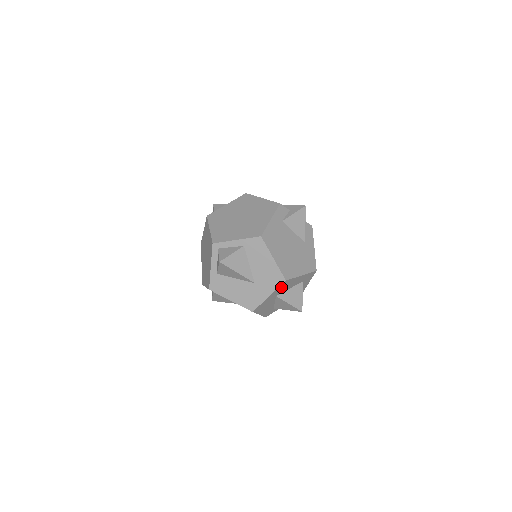
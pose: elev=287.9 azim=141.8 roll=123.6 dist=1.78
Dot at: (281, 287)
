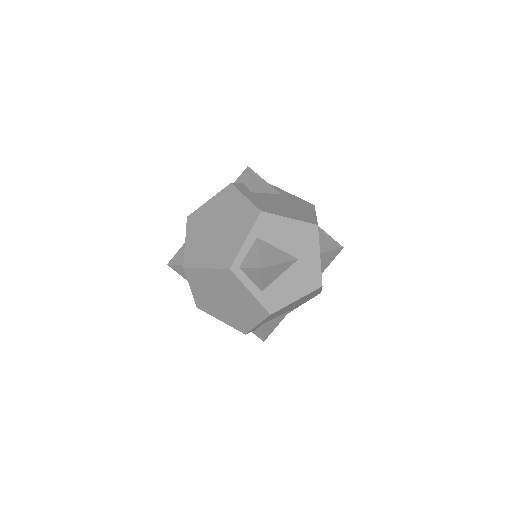
Dot at: occluded
